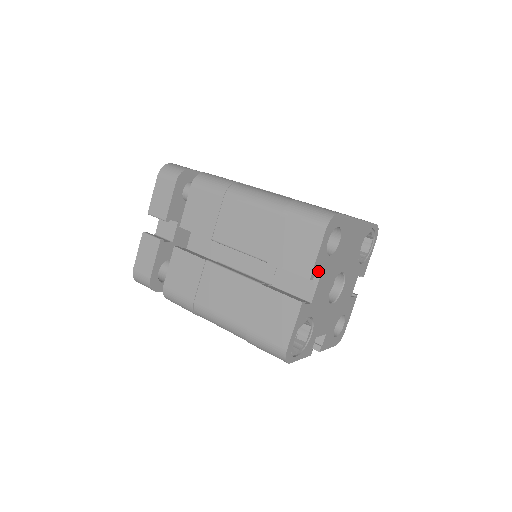
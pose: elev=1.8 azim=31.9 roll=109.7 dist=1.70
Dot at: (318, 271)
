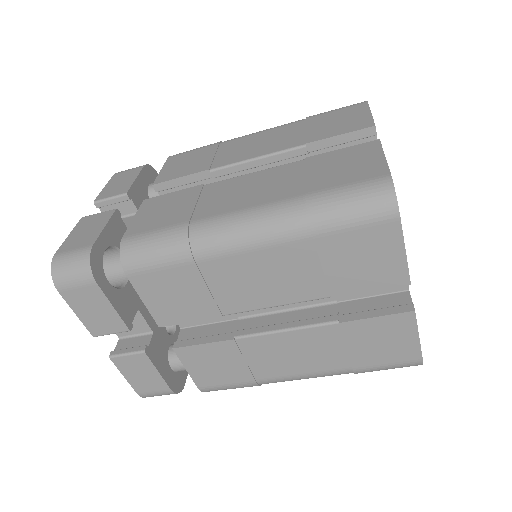
Dot at: (376, 139)
